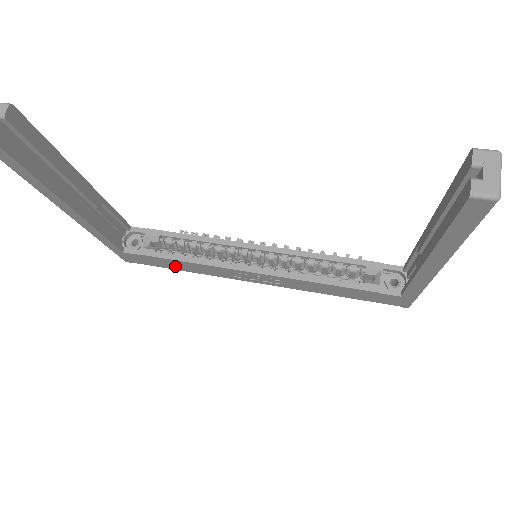
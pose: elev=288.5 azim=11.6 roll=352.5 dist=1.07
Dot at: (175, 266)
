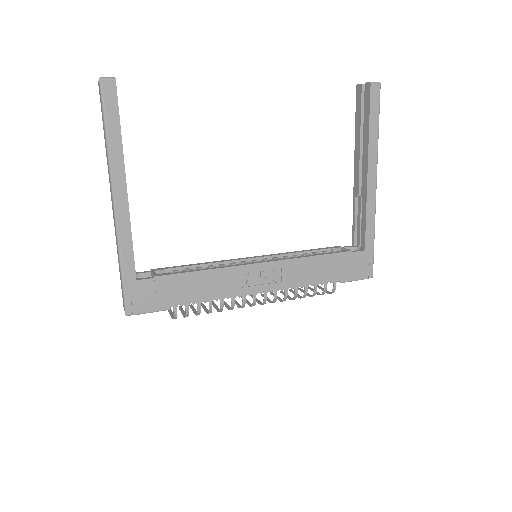
Dot at: (186, 293)
